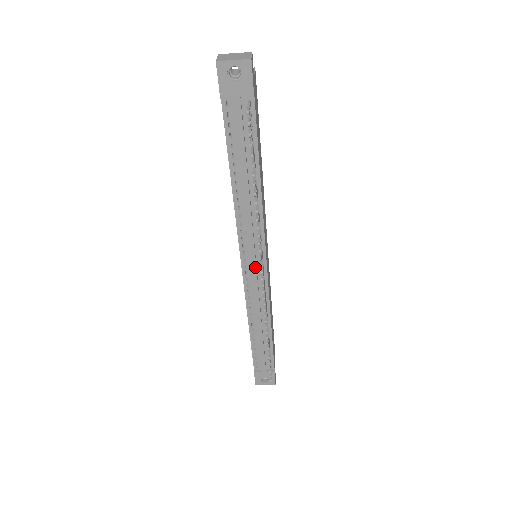
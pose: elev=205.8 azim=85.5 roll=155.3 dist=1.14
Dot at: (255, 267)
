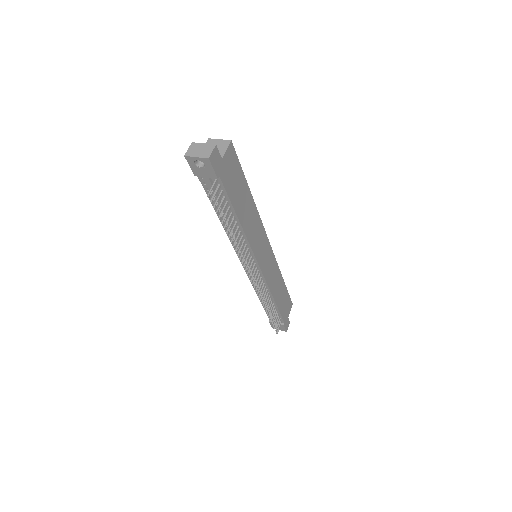
Dot at: occluded
